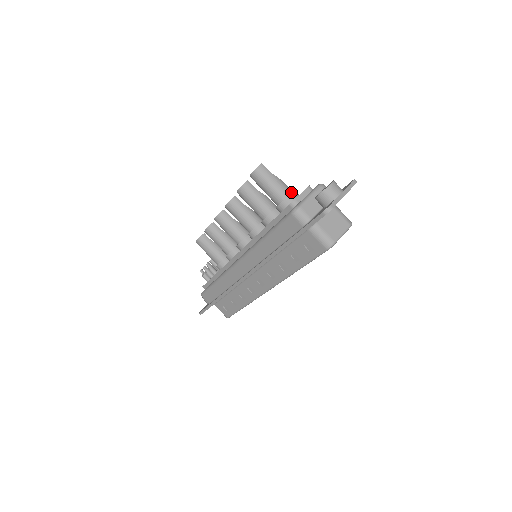
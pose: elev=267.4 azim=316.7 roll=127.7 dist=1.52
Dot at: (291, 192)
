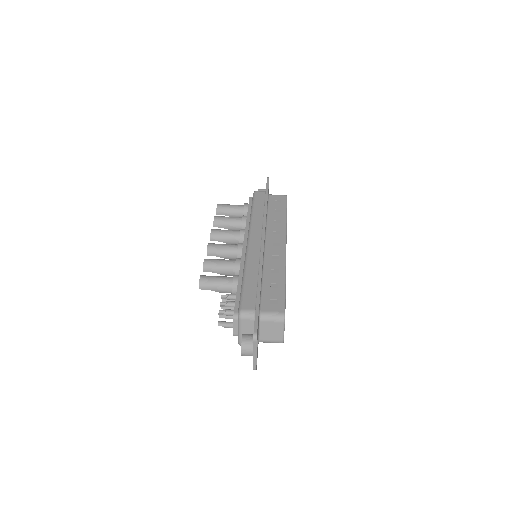
Dot at: occluded
